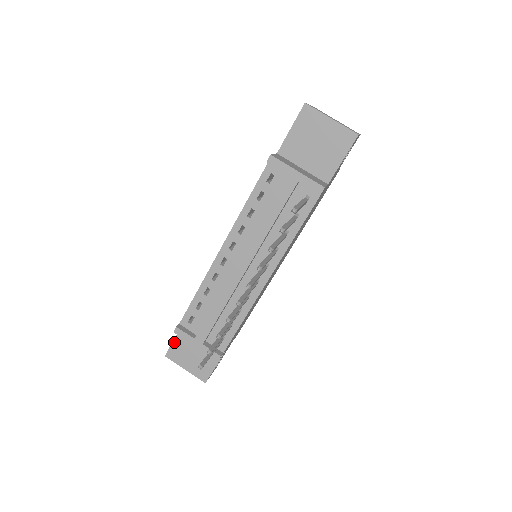
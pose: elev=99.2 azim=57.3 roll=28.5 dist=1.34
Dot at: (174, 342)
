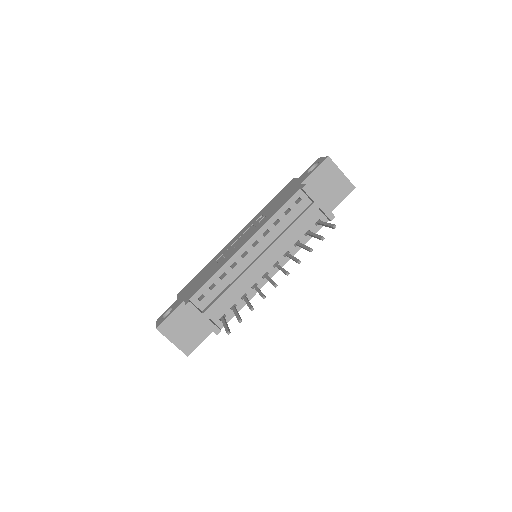
Dot at: (169, 317)
